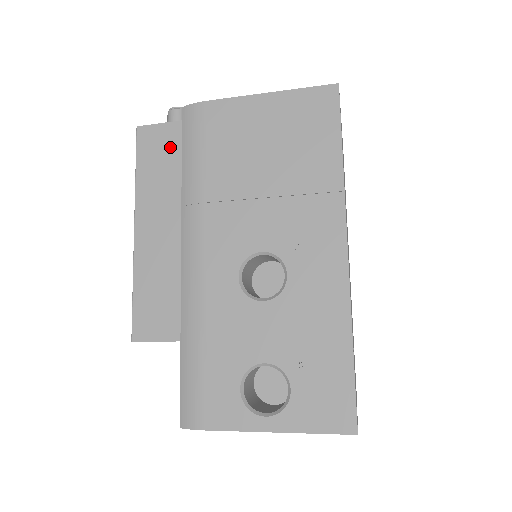
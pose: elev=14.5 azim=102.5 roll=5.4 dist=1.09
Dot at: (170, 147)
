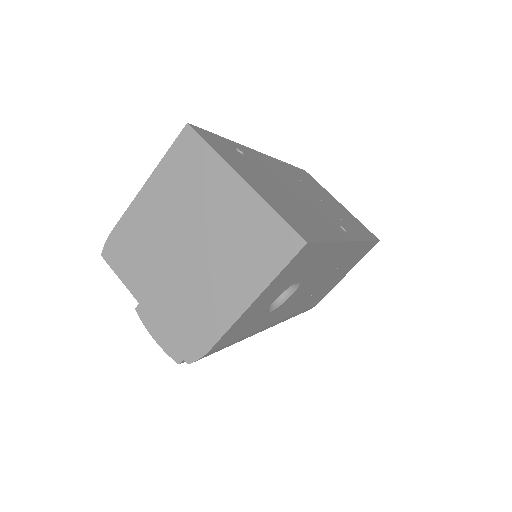
Dot at: occluded
